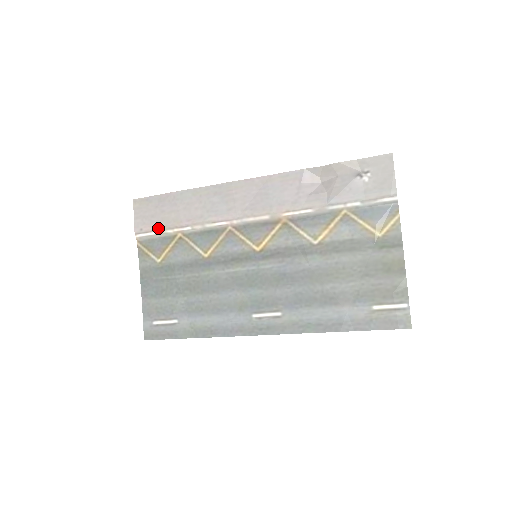
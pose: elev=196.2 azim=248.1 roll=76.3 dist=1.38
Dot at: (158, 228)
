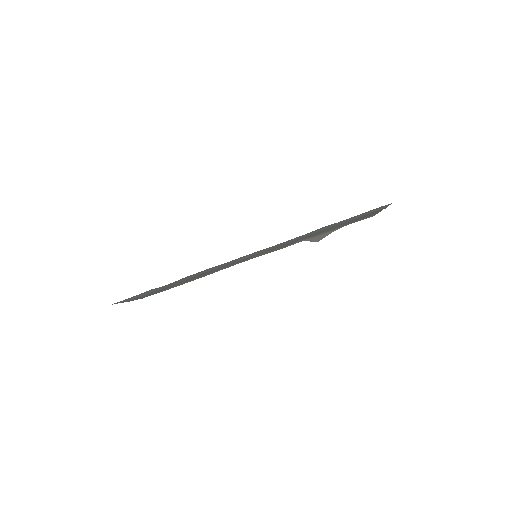
Dot at: occluded
